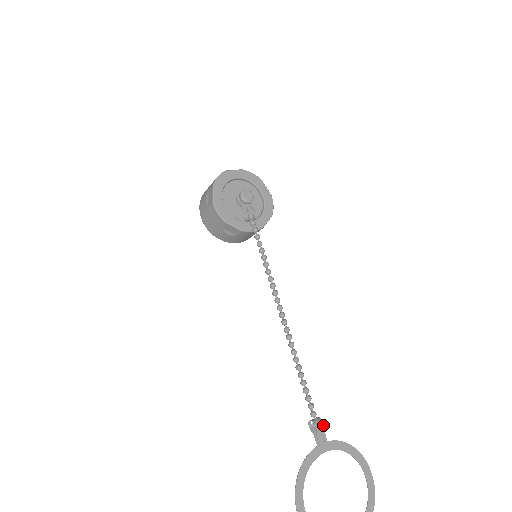
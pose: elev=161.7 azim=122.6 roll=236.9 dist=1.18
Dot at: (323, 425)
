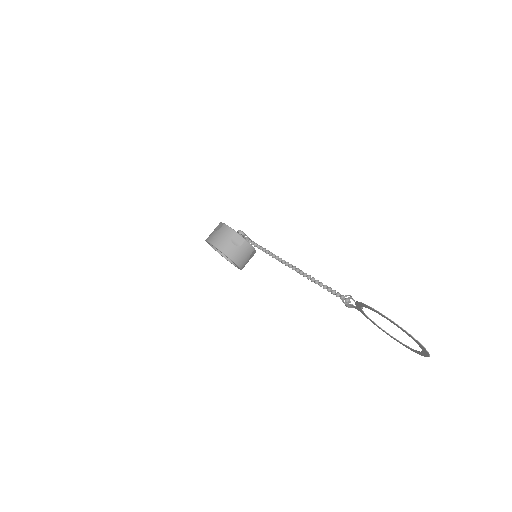
Dot at: occluded
